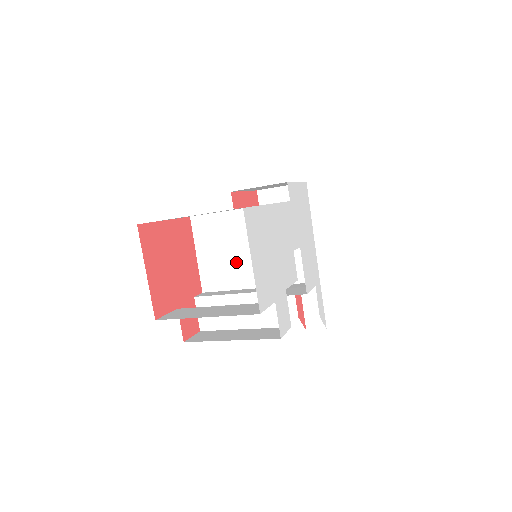
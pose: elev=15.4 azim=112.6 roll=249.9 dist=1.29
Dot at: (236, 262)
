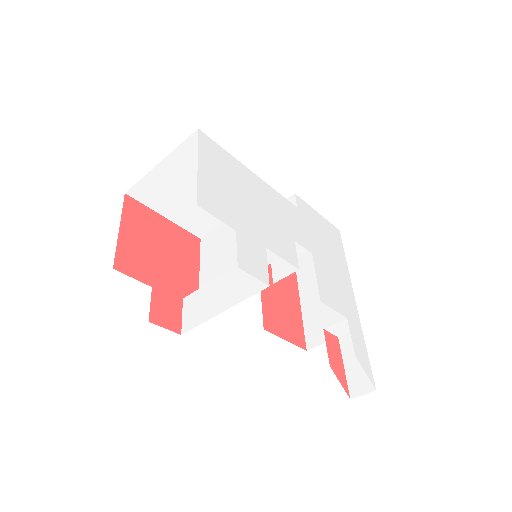
Dot at: (232, 260)
